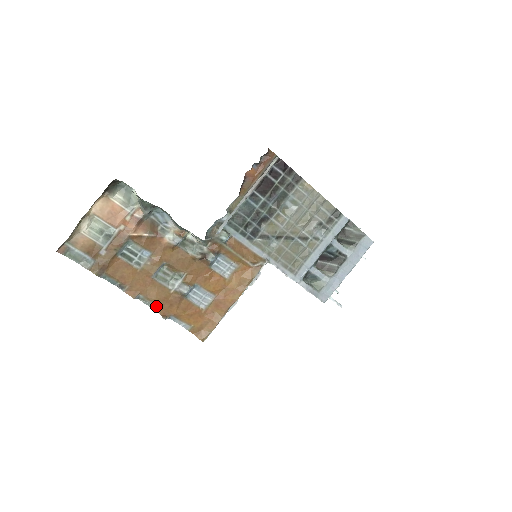
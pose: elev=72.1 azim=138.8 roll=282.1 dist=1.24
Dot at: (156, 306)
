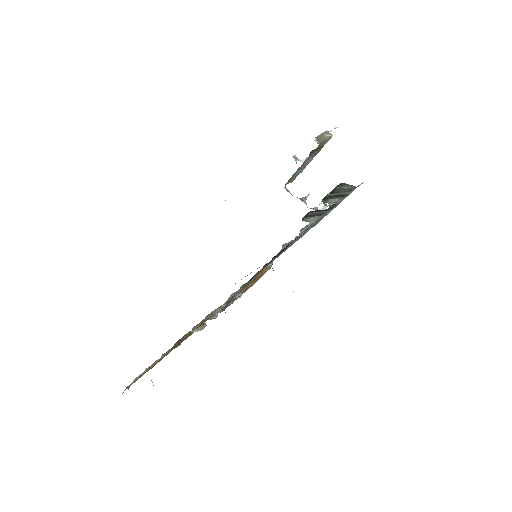
Dot at: occluded
